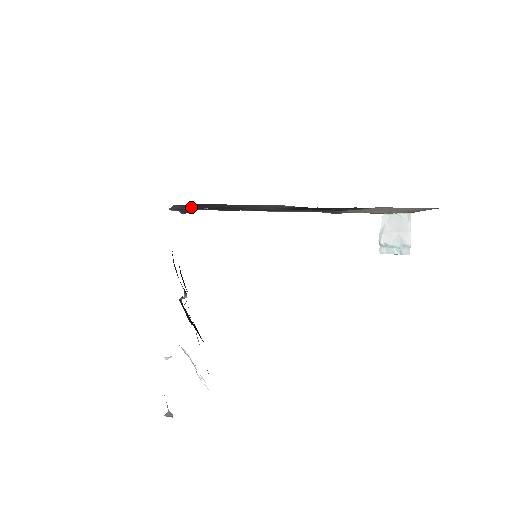
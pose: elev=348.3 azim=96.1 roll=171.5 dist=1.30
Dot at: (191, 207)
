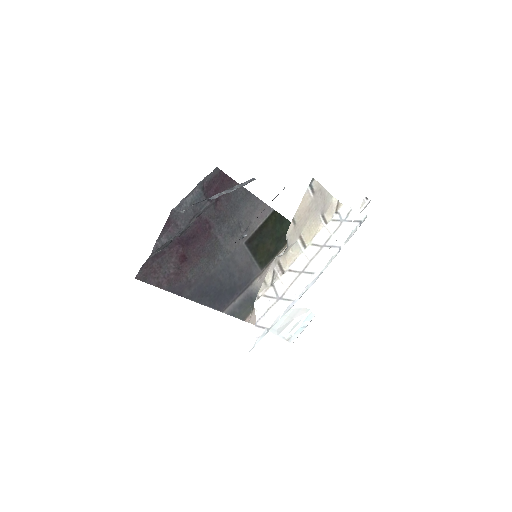
Dot at: (201, 203)
